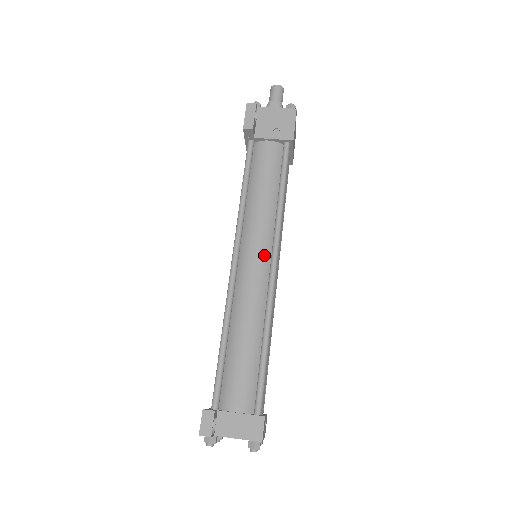
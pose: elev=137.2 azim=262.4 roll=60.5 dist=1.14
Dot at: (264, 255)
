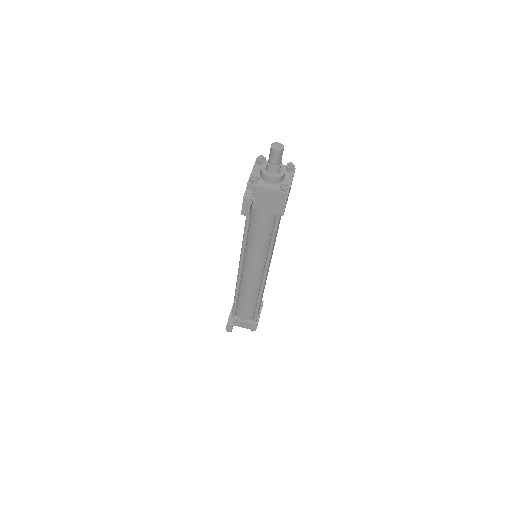
Dot at: (259, 270)
